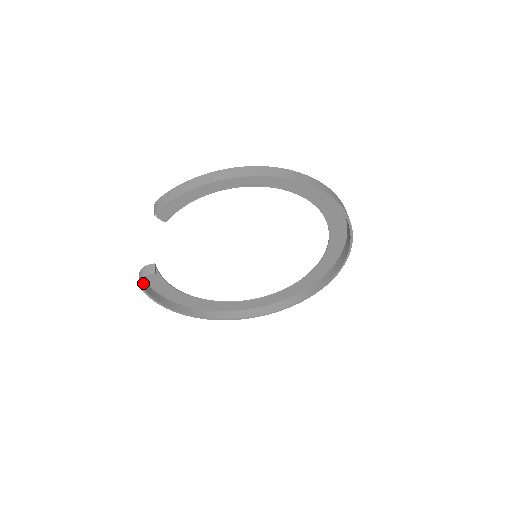
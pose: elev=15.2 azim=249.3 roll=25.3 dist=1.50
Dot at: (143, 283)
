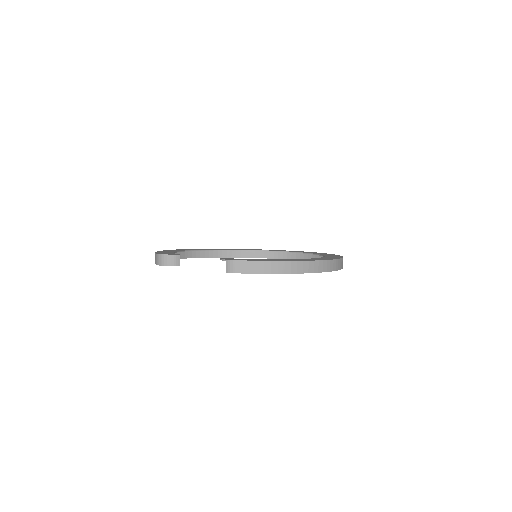
Dot at: occluded
